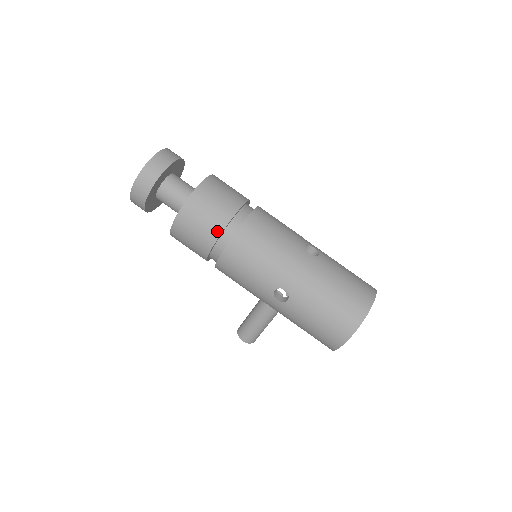
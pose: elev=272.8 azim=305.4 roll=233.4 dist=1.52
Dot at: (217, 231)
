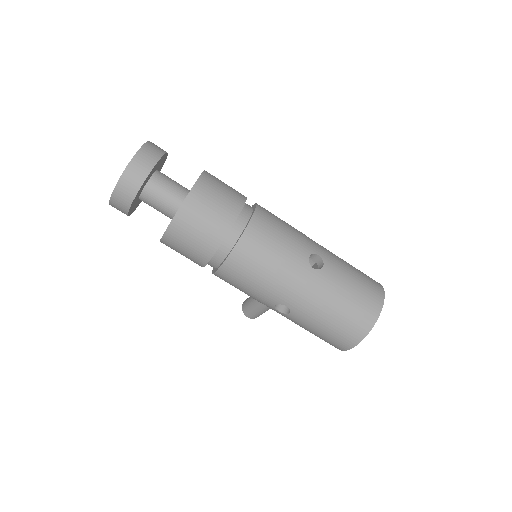
Dot at: (210, 251)
